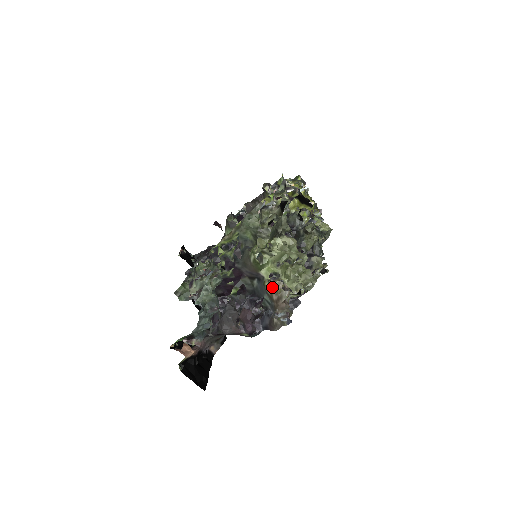
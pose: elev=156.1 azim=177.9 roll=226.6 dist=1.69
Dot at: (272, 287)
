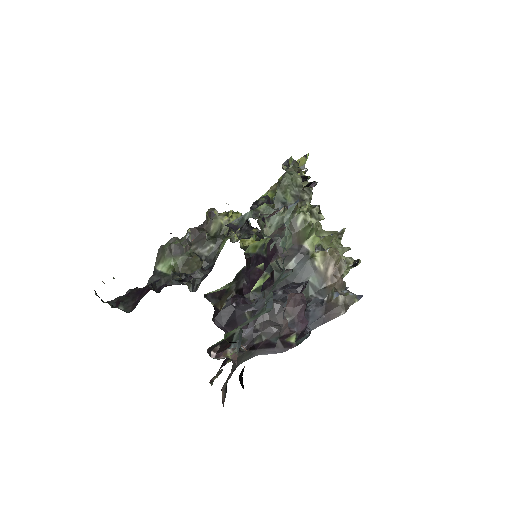
Dot at: (331, 253)
